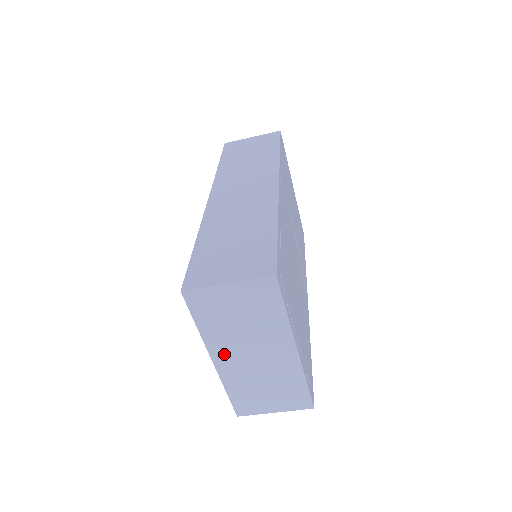
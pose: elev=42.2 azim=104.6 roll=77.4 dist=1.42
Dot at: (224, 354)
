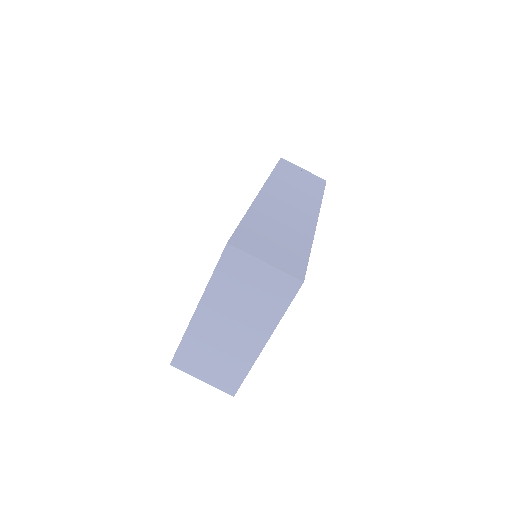
Dot at: (210, 310)
